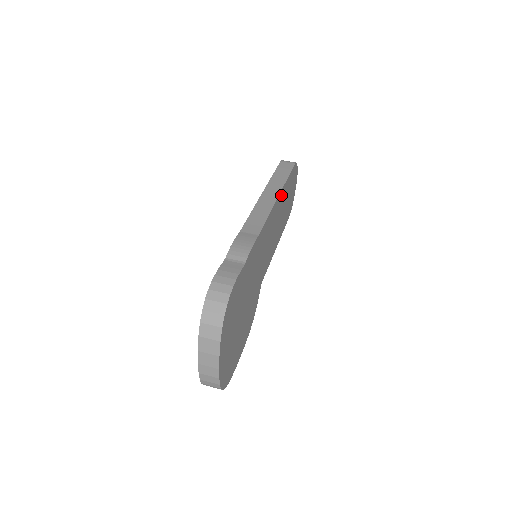
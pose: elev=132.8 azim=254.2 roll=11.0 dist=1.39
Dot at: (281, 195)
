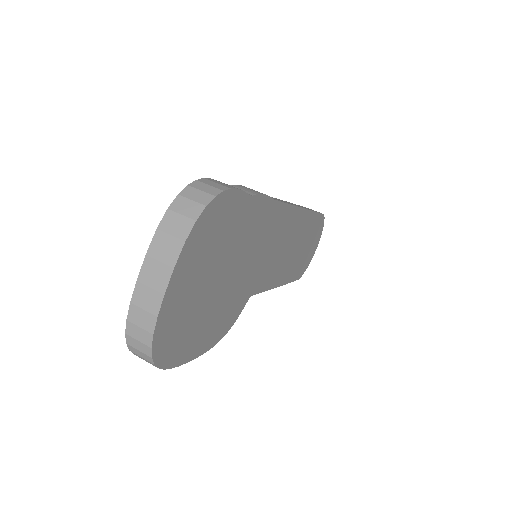
Dot at: (304, 216)
